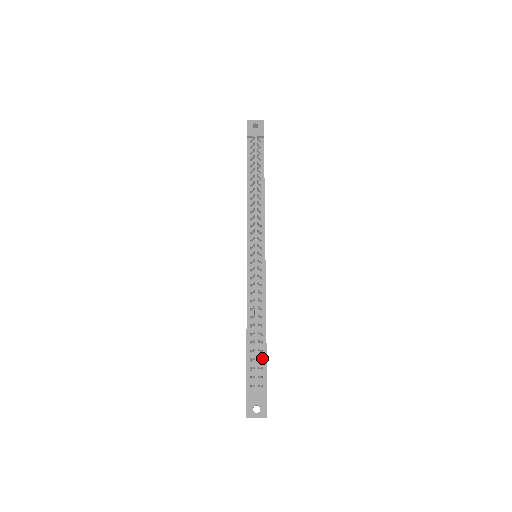
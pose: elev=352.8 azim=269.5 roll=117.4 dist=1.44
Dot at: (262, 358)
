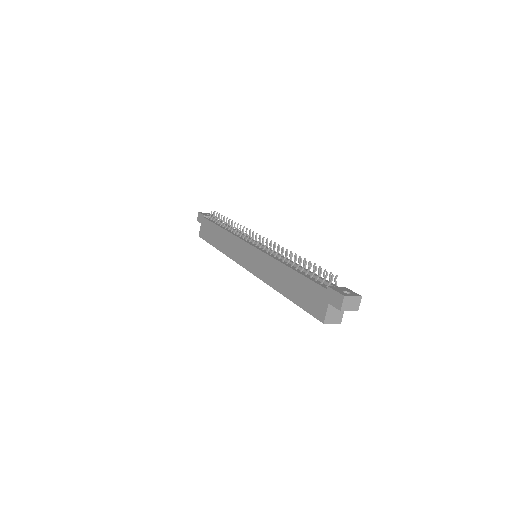
Dot at: occluded
